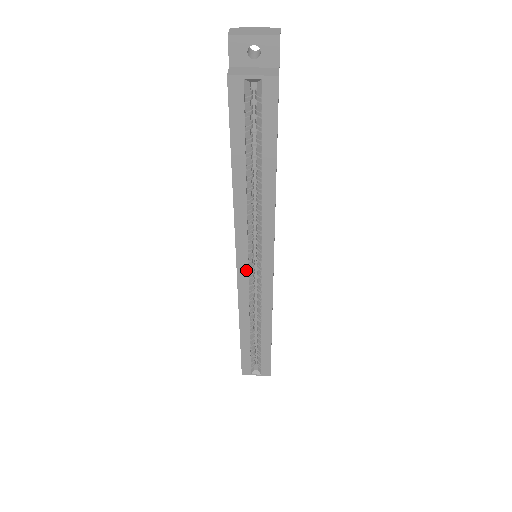
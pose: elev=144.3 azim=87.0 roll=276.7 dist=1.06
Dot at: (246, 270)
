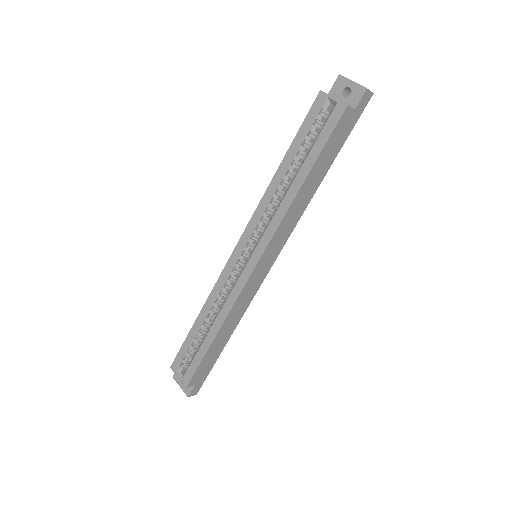
Dot at: (240, 253)
